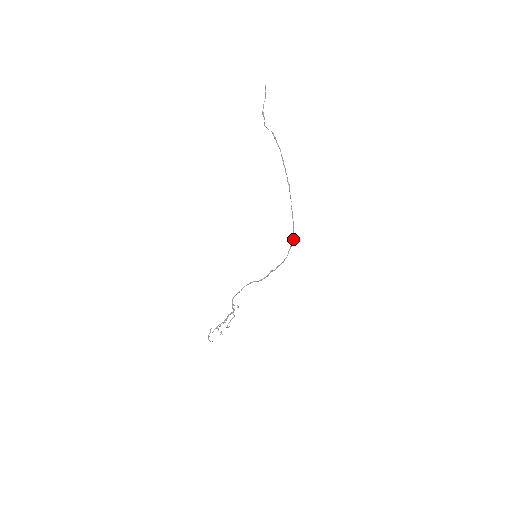
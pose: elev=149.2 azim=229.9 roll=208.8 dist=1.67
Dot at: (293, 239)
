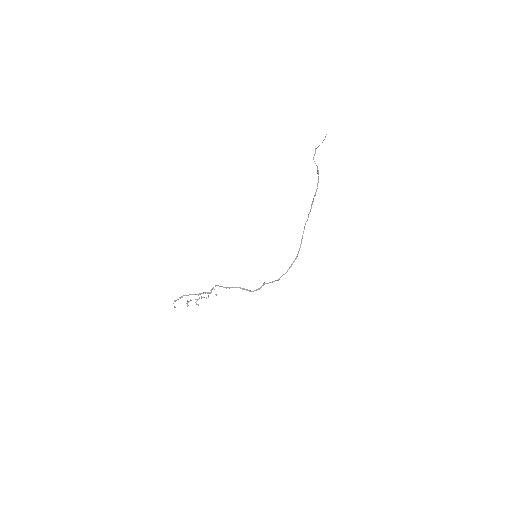
Dot at: (296, 258)
